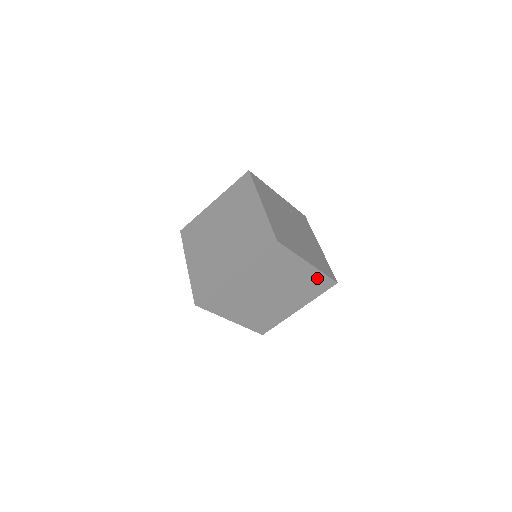
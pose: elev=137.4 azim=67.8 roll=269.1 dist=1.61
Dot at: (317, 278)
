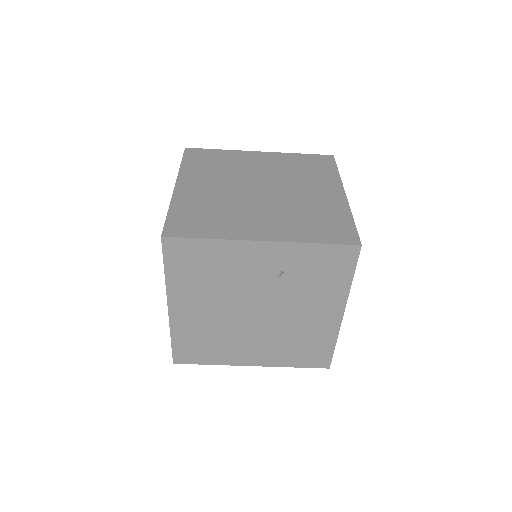
Dot at: occluded
